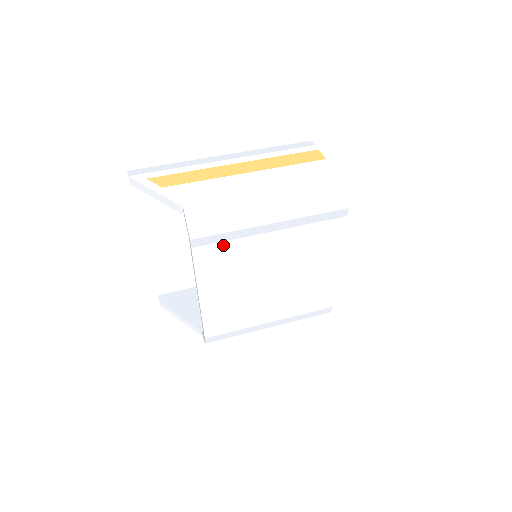
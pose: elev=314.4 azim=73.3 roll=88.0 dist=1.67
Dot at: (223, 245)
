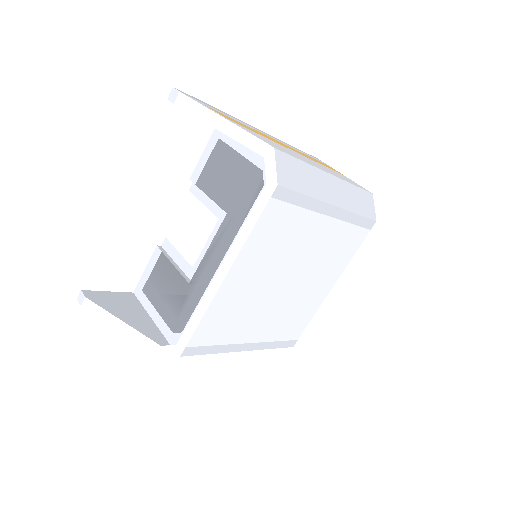
Dot at: (292, 210)
